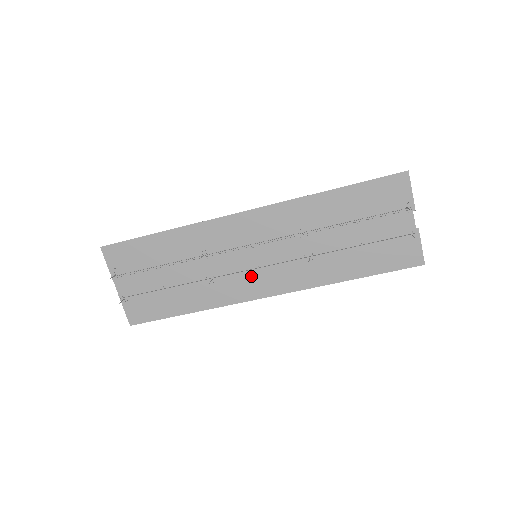
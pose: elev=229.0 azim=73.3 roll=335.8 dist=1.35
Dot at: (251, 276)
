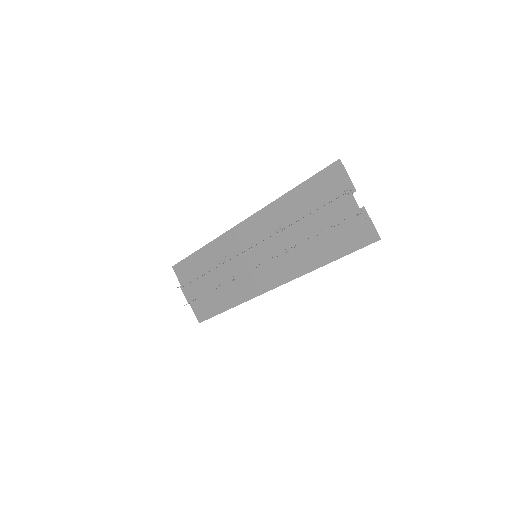
Dot at: (258, 273)
